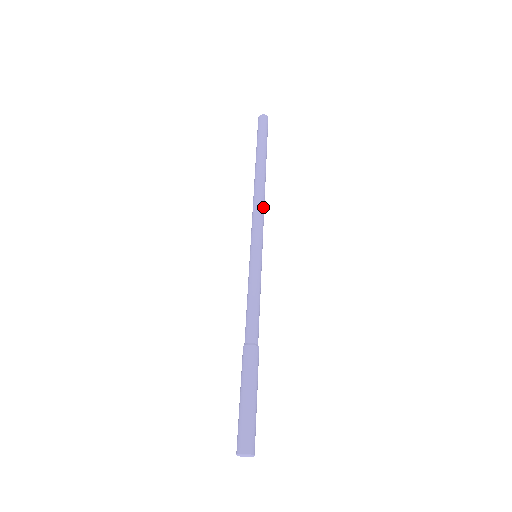
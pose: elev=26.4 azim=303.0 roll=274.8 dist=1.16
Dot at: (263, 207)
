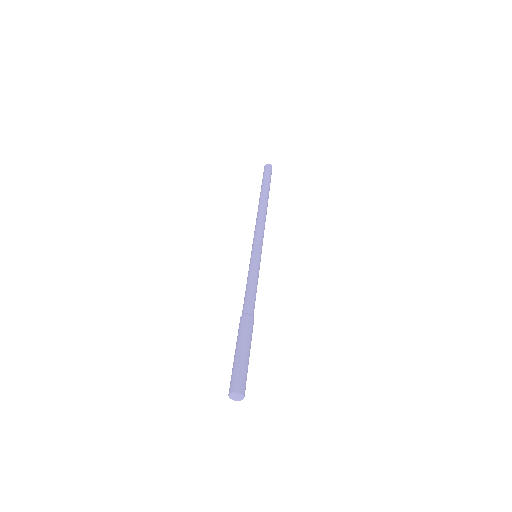
Dot at: occluded
